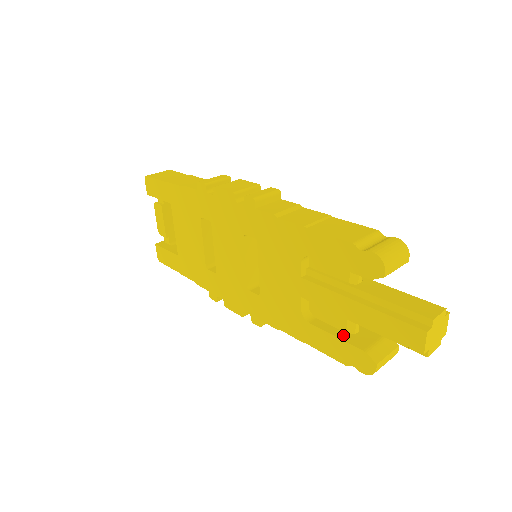
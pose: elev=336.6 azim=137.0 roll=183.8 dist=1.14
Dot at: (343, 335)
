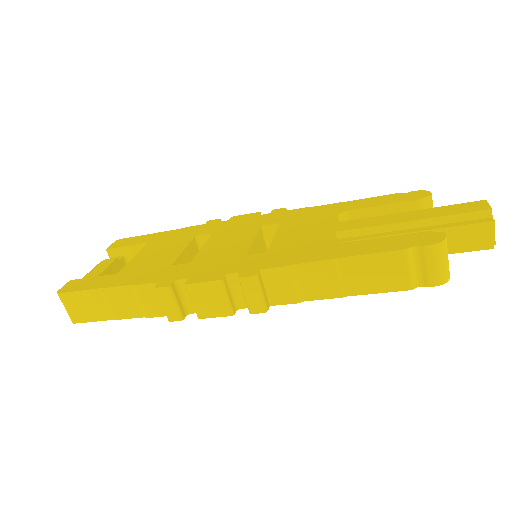
Dot at: occluded
